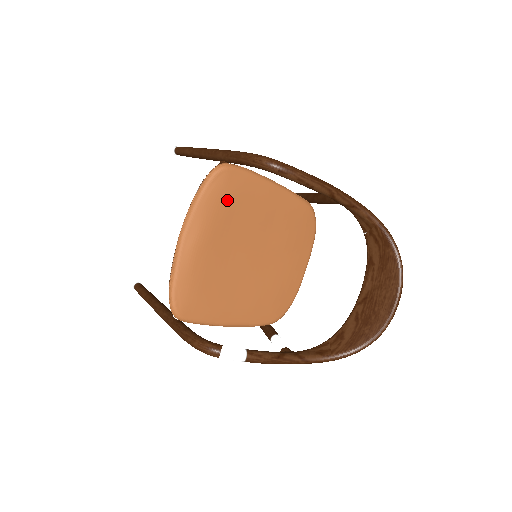
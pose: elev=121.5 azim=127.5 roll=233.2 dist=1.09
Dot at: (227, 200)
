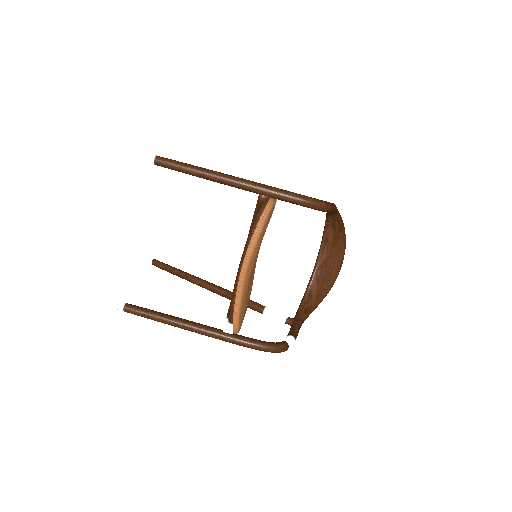
Dot at: occluded
